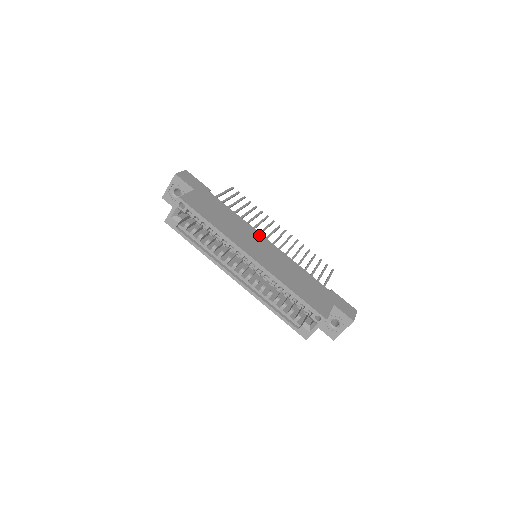
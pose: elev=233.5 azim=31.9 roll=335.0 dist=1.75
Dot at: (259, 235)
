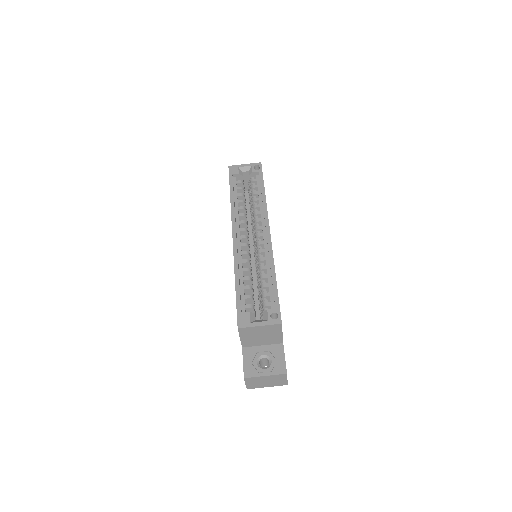
Dot at: occluded
